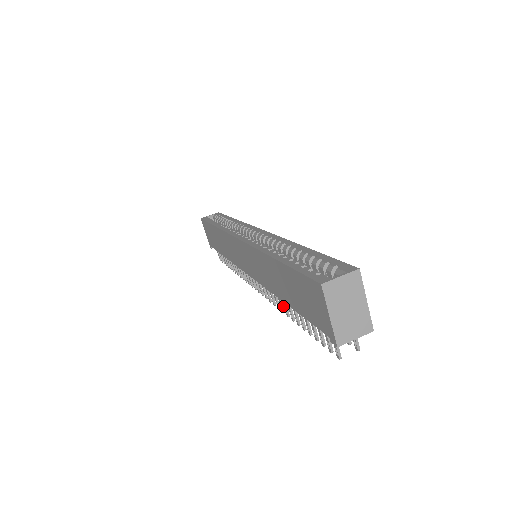
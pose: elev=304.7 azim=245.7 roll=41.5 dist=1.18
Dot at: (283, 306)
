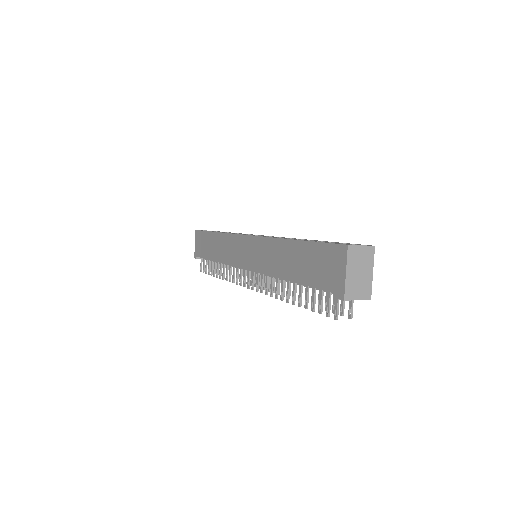
Dot at: occluded
